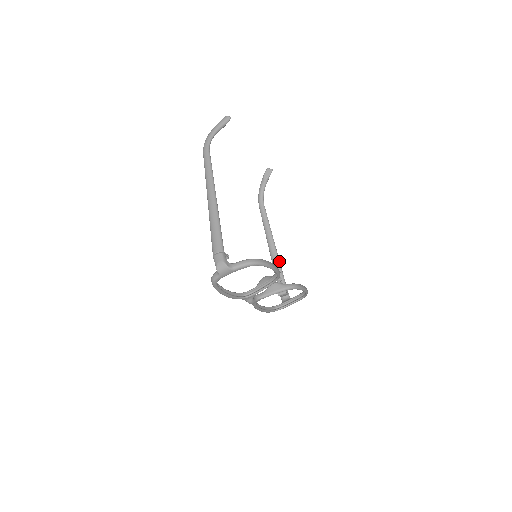
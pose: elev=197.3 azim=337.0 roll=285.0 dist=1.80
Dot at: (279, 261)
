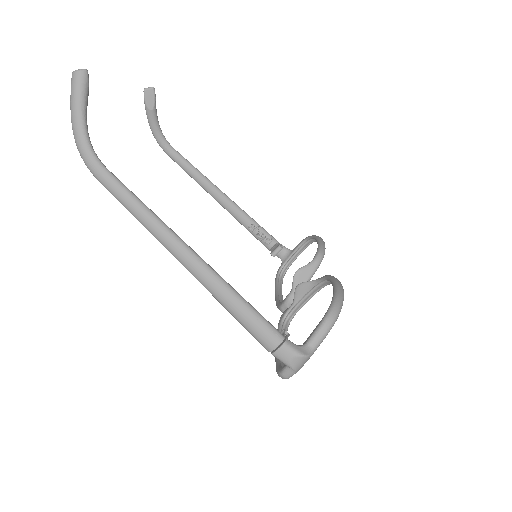
Dot at: (245, 213)
